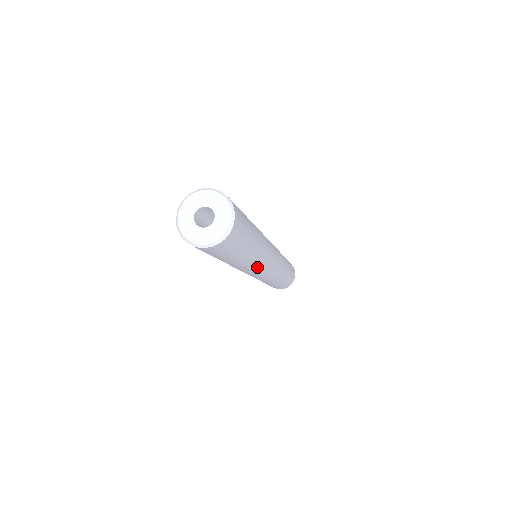
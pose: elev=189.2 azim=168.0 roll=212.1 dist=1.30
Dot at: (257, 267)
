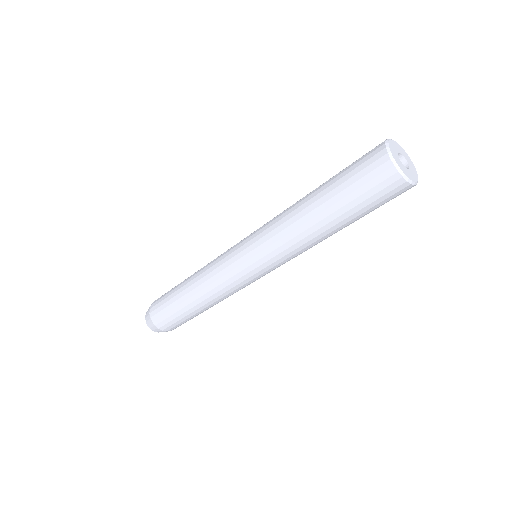
Dot at: (296, 255)
